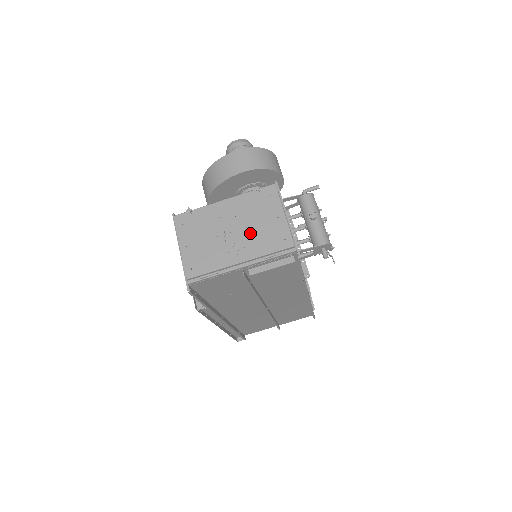
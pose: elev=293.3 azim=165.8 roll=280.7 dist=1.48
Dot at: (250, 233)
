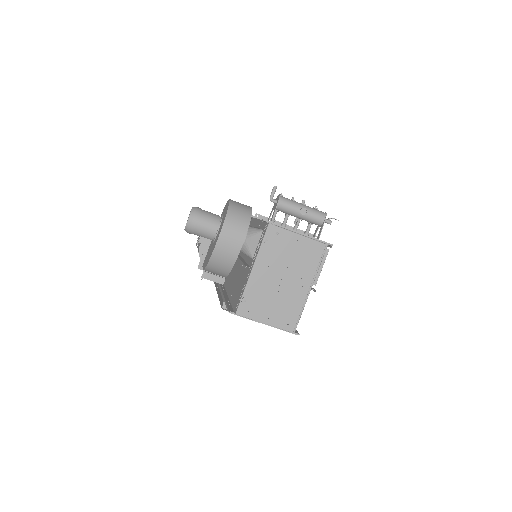
Dot at: (294, 268)
